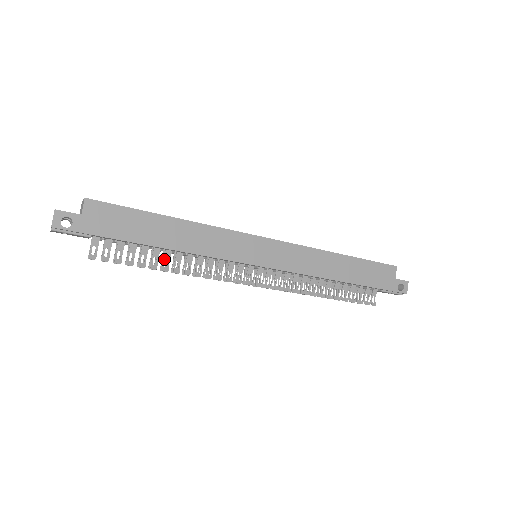
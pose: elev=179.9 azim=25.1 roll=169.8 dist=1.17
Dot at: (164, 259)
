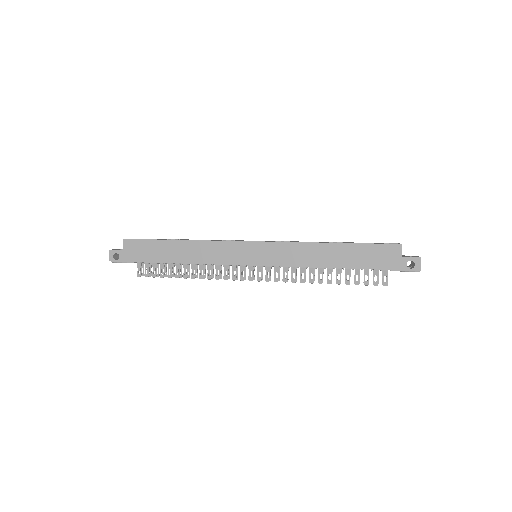
Dot at: (184, 270)
